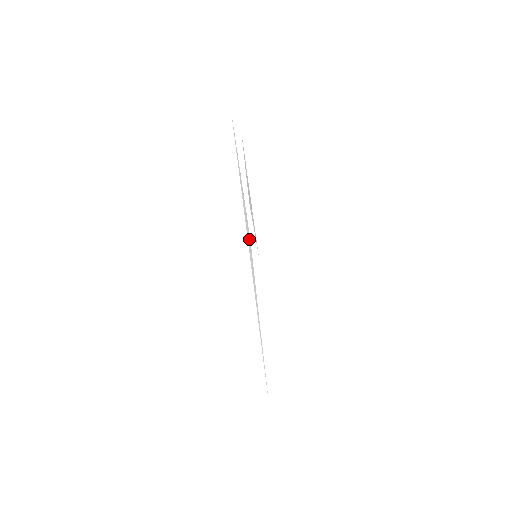
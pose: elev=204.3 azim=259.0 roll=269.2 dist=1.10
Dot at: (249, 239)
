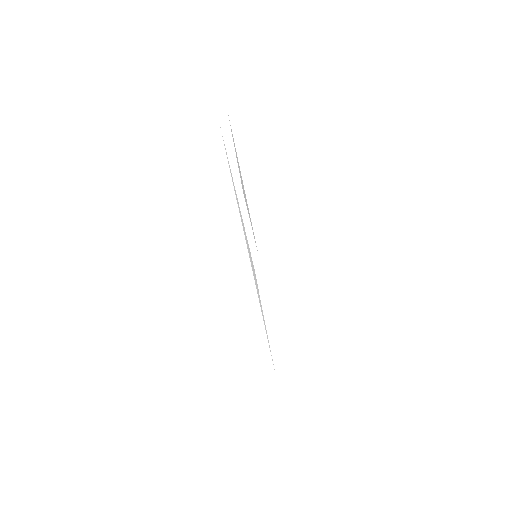
Dot at: (252, 266)
